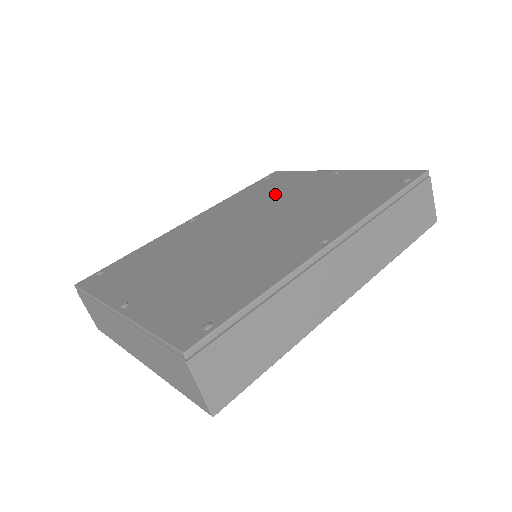
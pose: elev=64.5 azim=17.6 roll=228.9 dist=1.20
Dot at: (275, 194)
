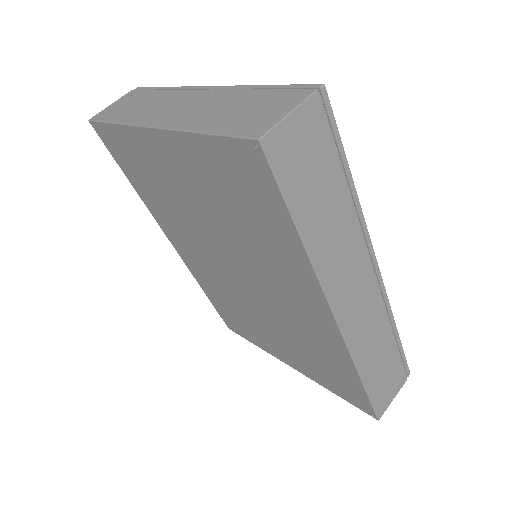
Dot at: occluded
